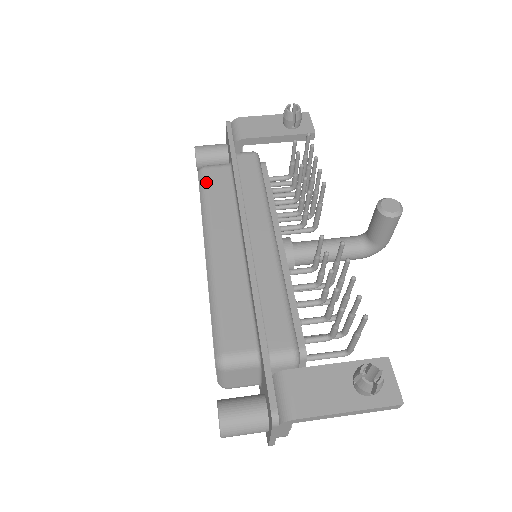
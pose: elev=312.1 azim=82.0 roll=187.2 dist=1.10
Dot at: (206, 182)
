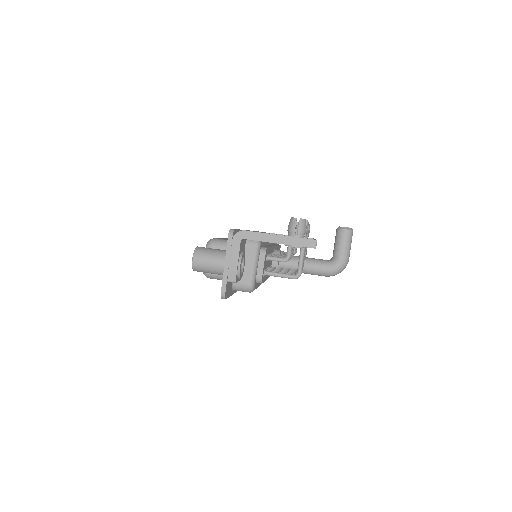
Dot at: occluded
